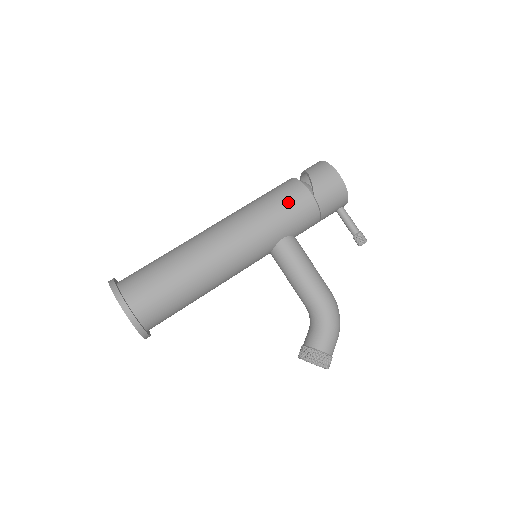
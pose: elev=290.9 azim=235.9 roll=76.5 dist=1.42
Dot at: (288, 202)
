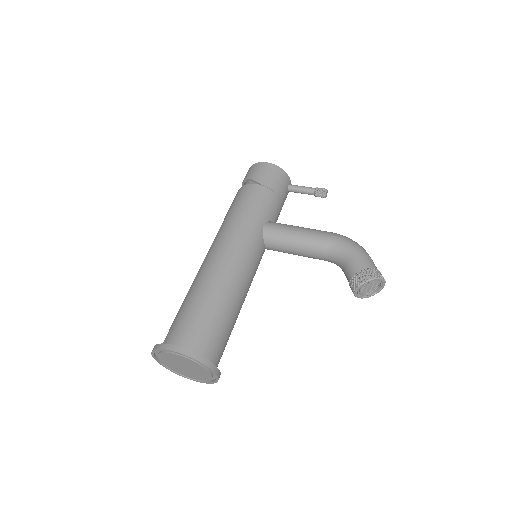
Dot at: (245, 200)
